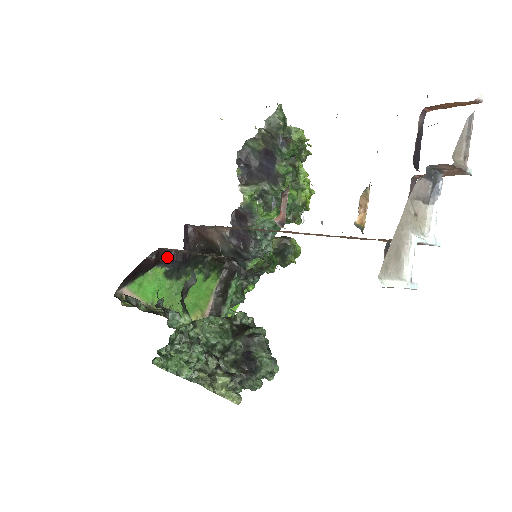
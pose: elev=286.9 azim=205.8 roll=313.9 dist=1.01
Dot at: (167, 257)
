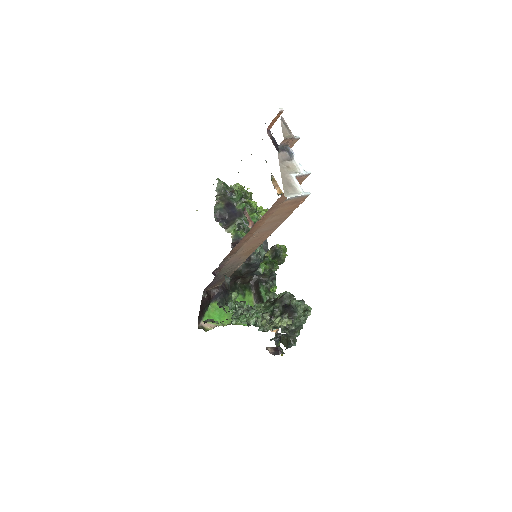
Dot at: (214, 293)
